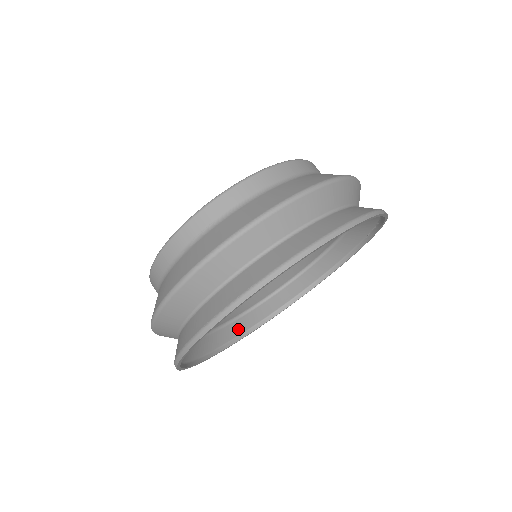
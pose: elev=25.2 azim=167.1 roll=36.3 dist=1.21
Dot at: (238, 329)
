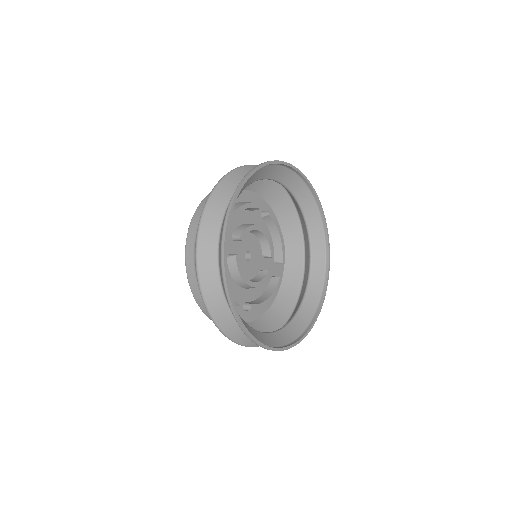
Dot at: (315, 294)
